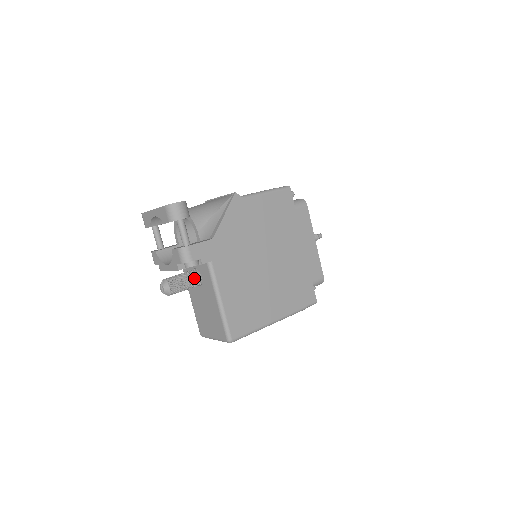
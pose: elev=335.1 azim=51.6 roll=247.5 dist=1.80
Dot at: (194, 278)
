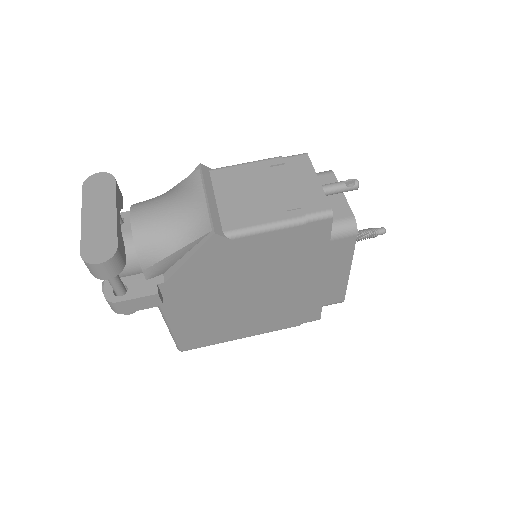
Dot at: occluded
